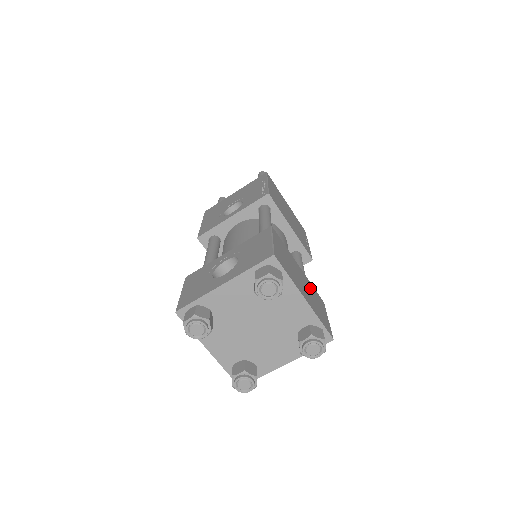
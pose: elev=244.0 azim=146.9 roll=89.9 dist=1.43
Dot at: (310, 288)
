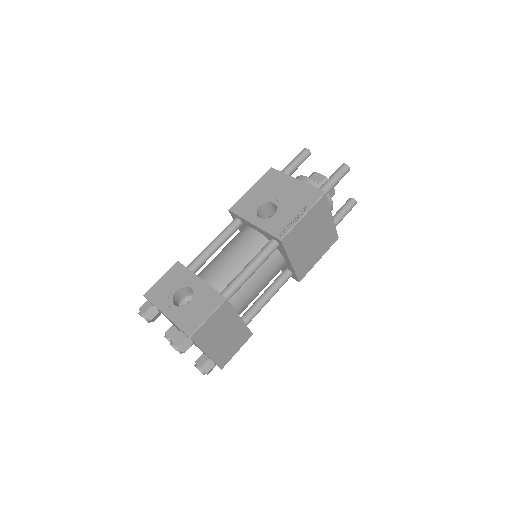
Dot at: (237, 334)
